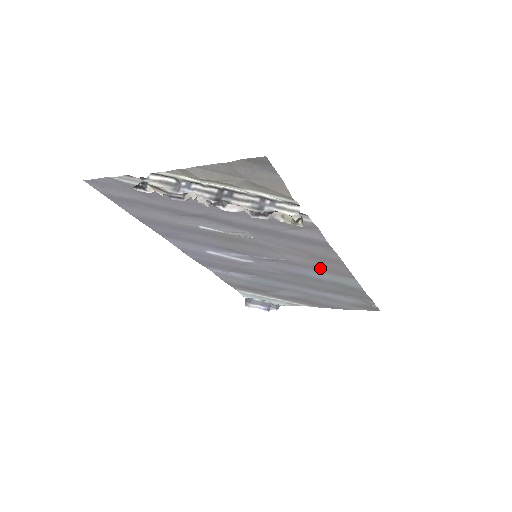
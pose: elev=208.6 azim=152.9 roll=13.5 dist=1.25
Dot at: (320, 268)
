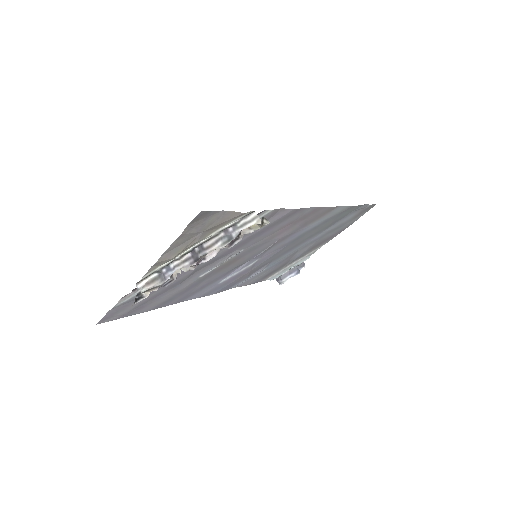
Dot at: (307, 223)
